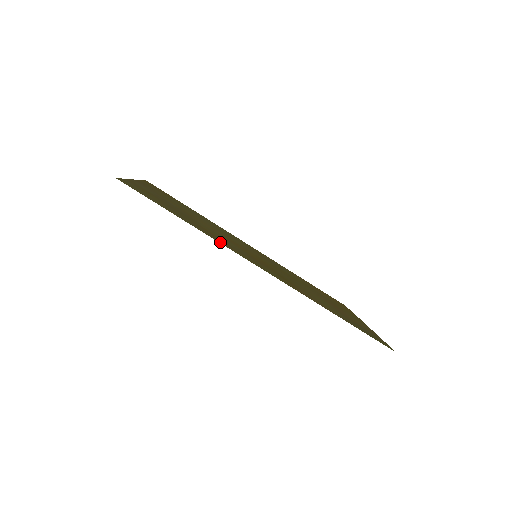
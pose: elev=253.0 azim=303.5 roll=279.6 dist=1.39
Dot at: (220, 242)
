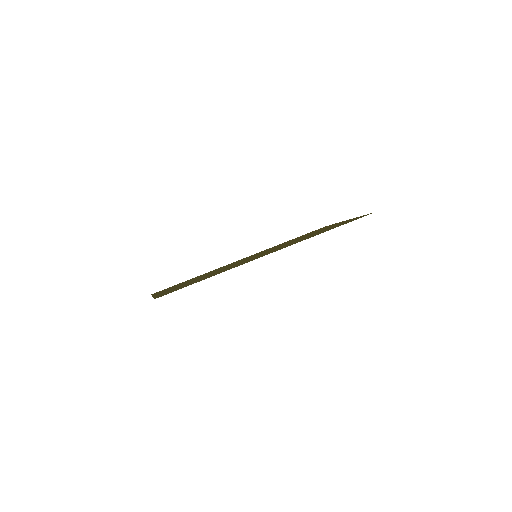
Dot at: (237, 266)
